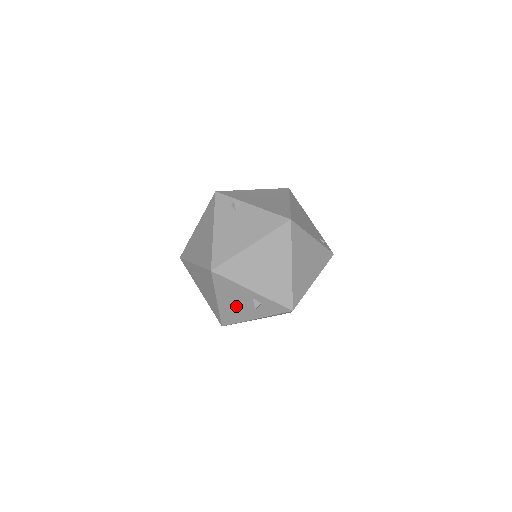
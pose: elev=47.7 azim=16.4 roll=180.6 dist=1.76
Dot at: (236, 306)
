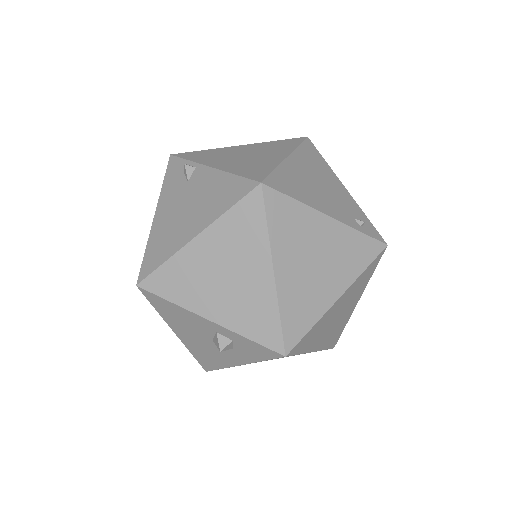
Dot at: (203, 343)
